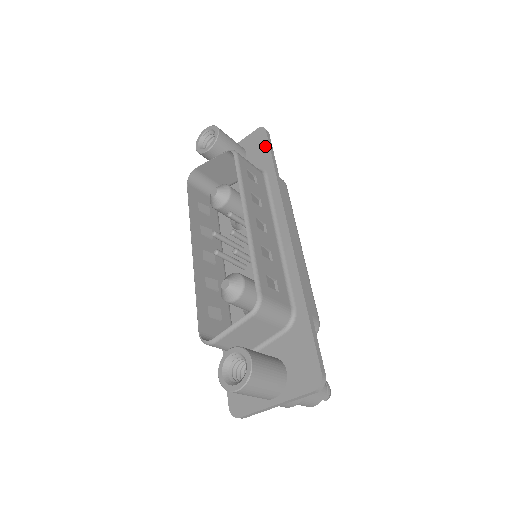
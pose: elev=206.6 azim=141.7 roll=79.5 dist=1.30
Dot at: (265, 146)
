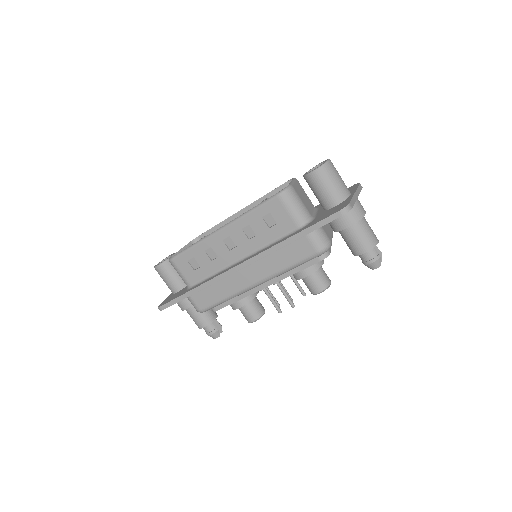
Dot at: occluded
